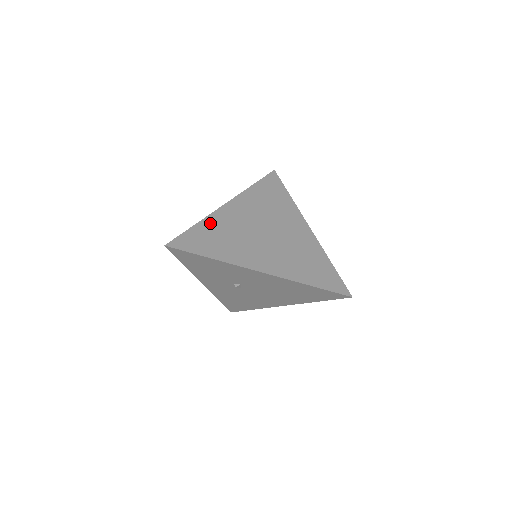
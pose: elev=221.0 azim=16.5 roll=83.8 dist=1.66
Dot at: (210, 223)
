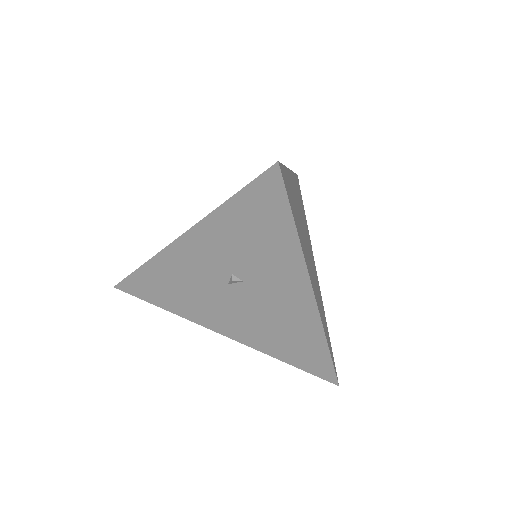
Dot at: occluded
